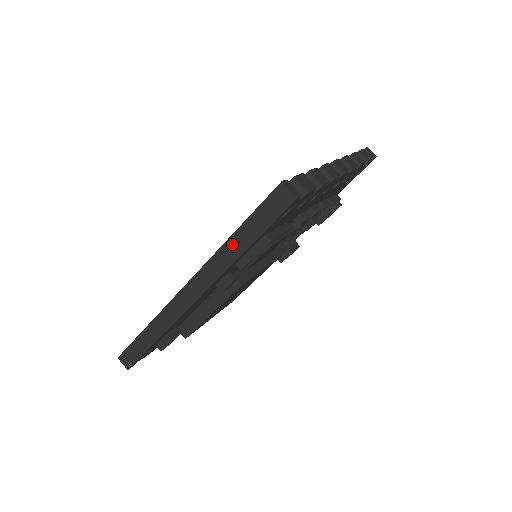
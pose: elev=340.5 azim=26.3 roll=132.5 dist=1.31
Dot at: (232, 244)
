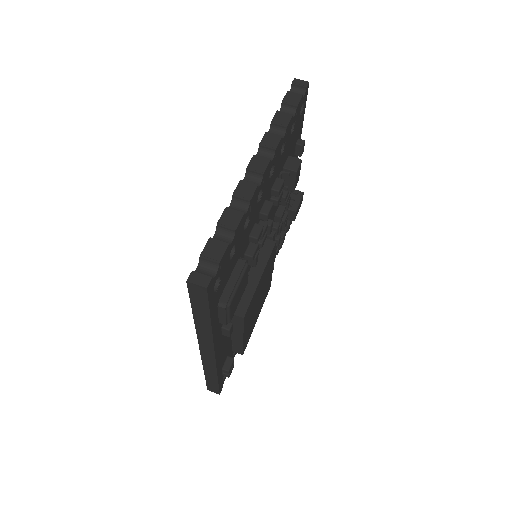
Dot at: (199, 323)
